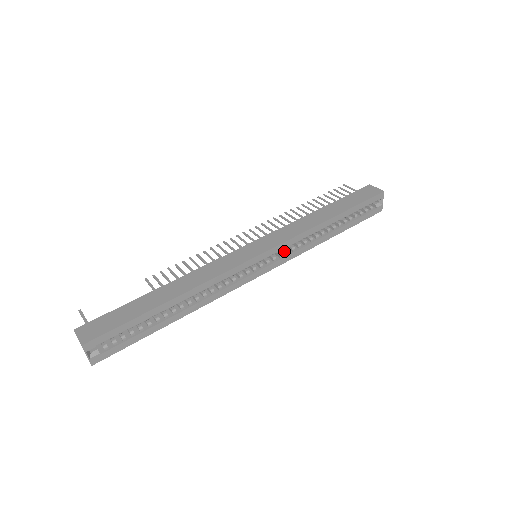
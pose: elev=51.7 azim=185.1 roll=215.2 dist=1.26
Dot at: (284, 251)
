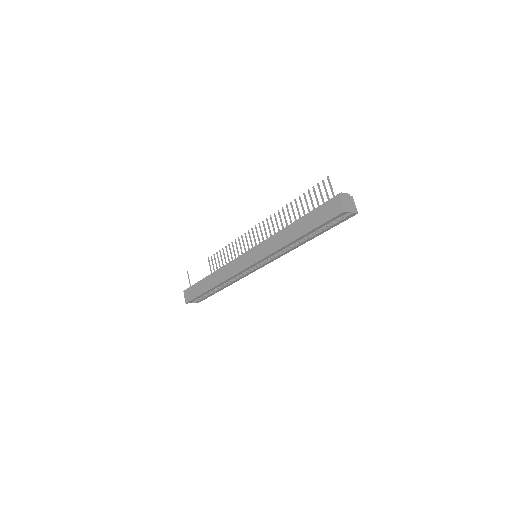
Dot at: occluded
